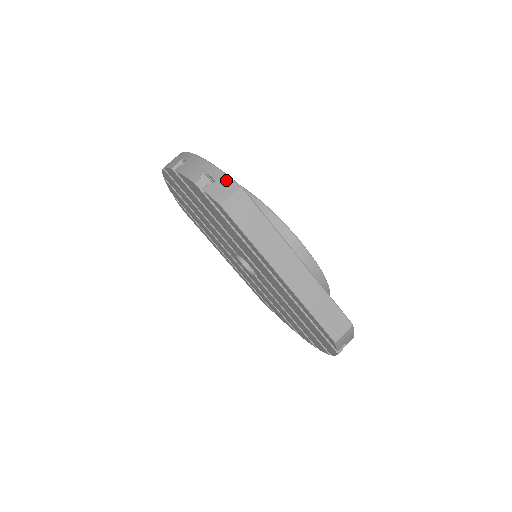
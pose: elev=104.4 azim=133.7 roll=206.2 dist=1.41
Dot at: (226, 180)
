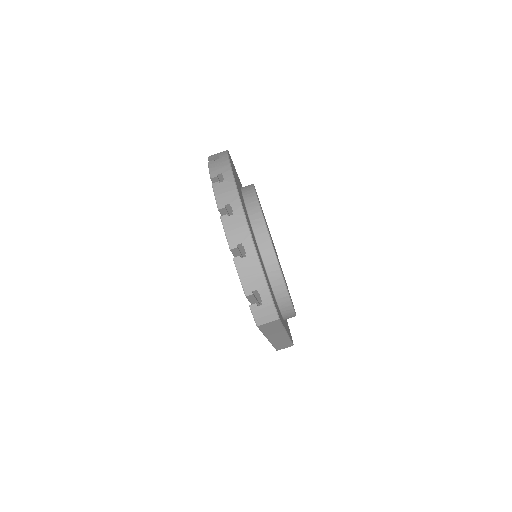
Dot at: (271, 309)
